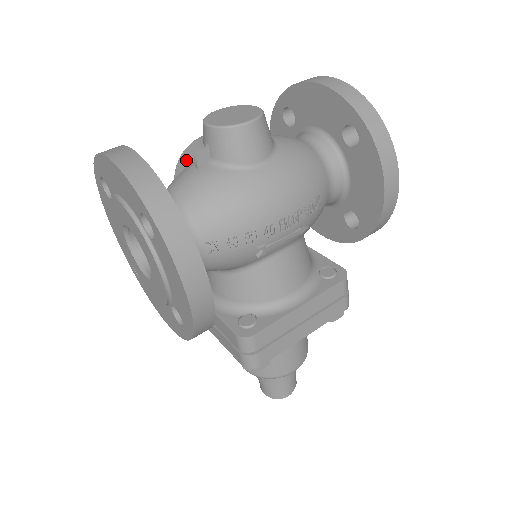
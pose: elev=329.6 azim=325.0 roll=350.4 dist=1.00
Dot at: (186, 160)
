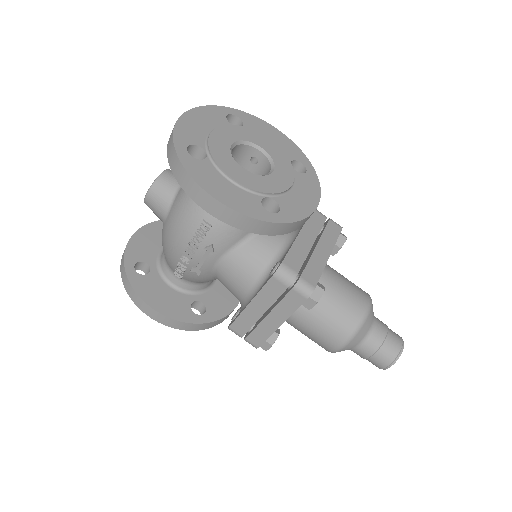
Dot at: occluded
